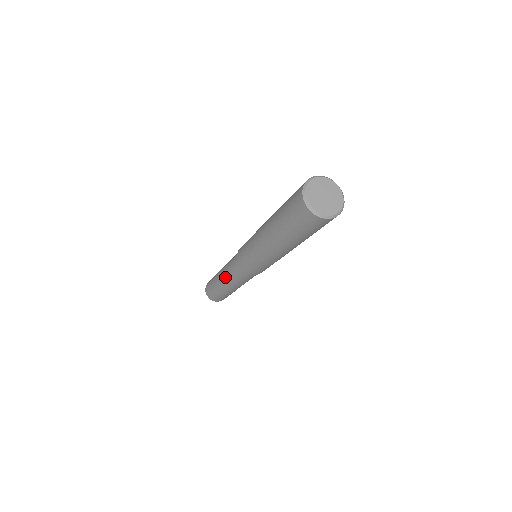
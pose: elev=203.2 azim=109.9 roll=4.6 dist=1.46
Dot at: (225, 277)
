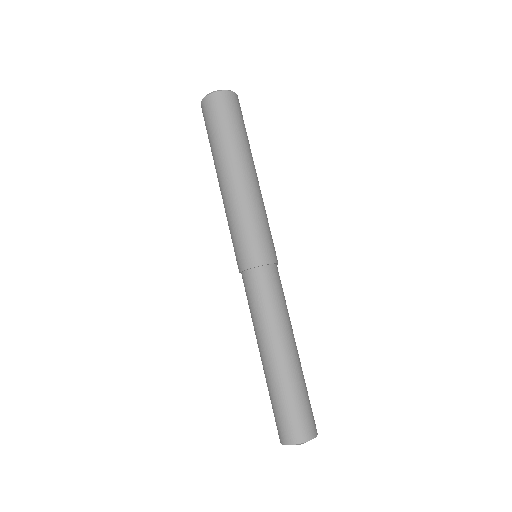
Dot at: (255, 334)
